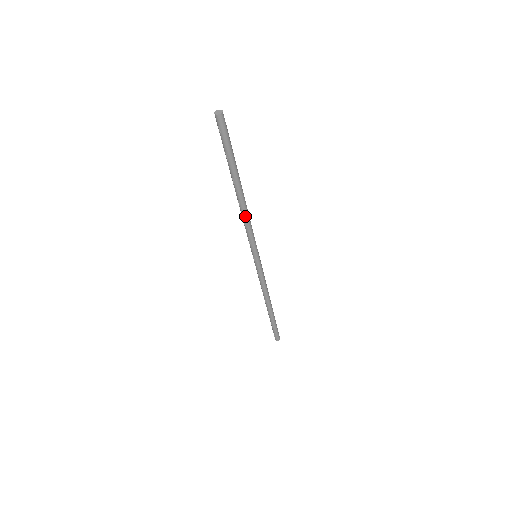
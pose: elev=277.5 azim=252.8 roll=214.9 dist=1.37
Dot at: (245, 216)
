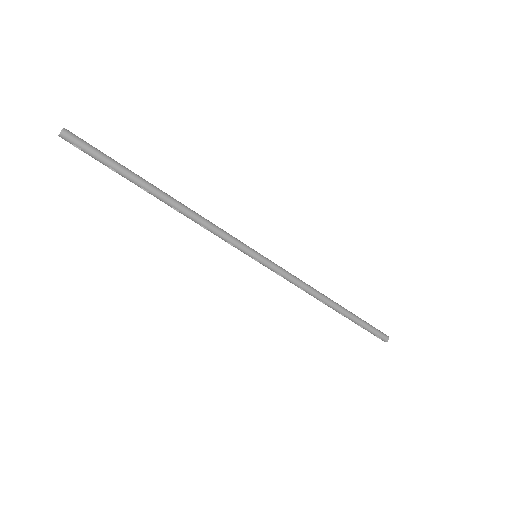
Dot at: (195, 219)
